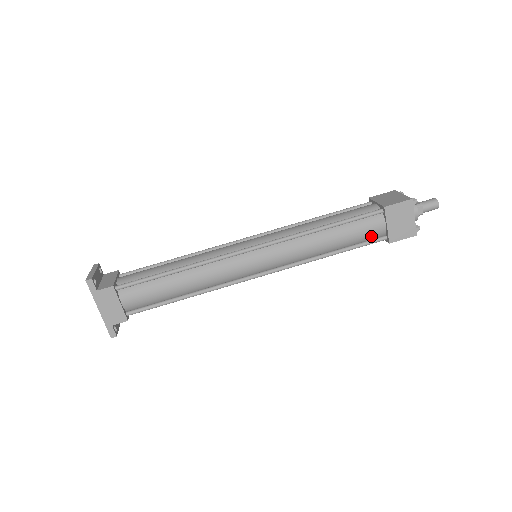
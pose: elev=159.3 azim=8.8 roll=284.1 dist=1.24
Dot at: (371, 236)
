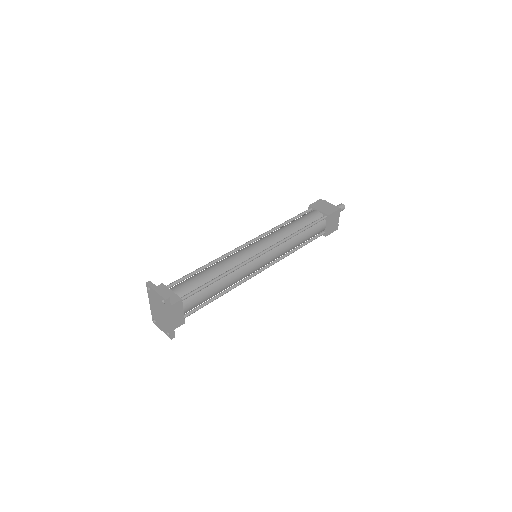
Dot at: (318, 233)
